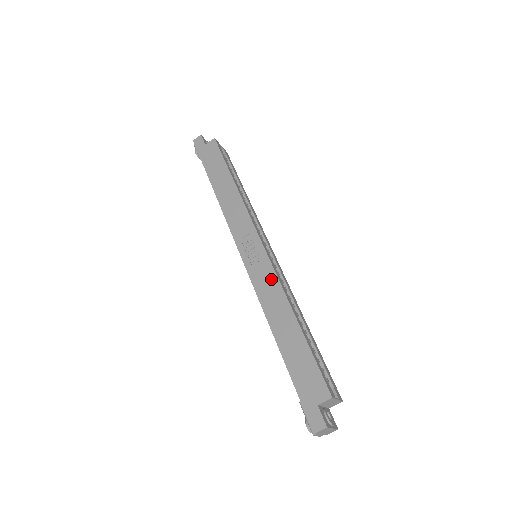
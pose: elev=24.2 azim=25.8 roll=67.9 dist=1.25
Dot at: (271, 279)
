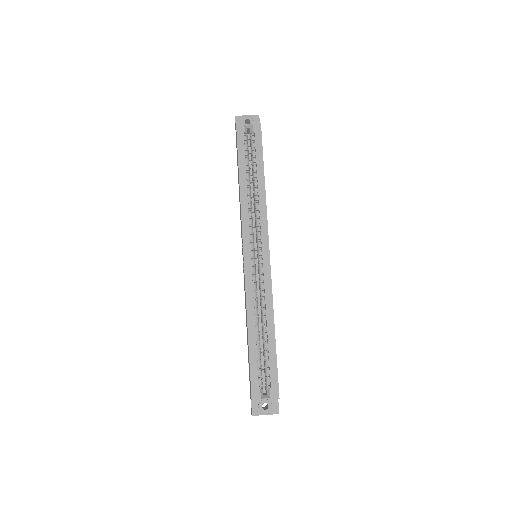
Dot at: (245, 290)
